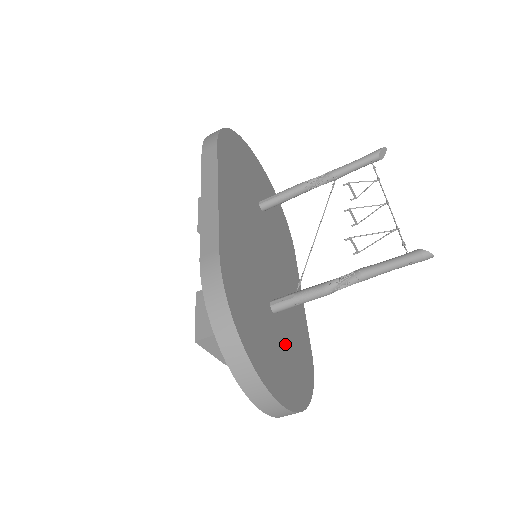
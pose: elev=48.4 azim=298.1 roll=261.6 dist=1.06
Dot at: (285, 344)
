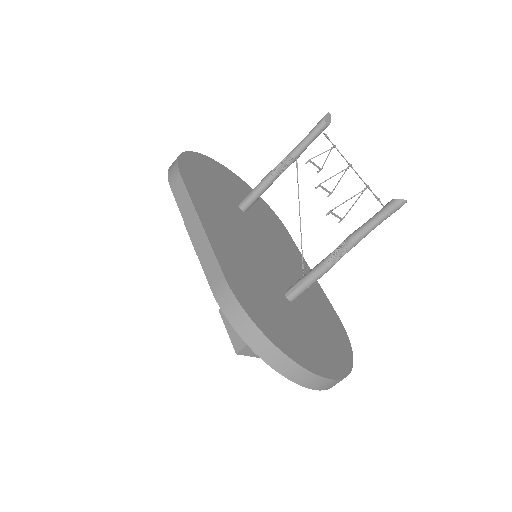
Dot at: (312, 323)
